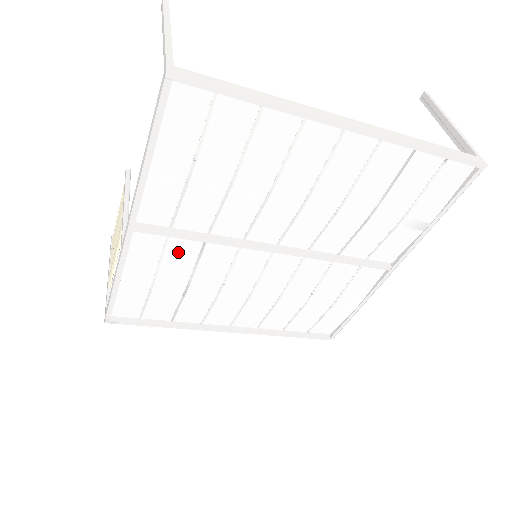
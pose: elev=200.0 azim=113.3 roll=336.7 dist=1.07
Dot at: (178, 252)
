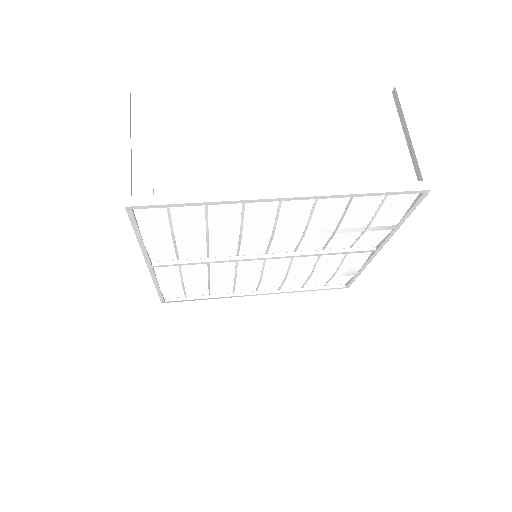
Dot at: (191, 269)
